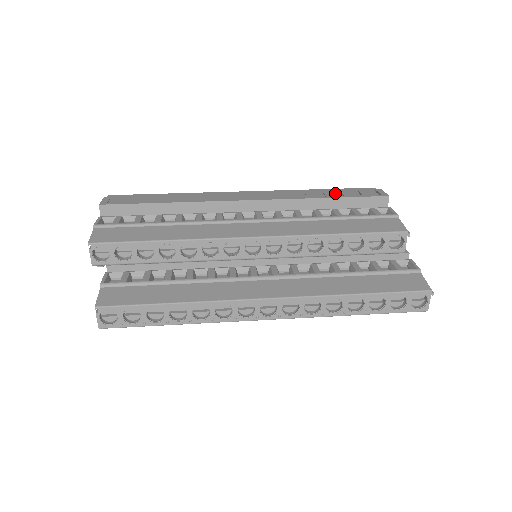
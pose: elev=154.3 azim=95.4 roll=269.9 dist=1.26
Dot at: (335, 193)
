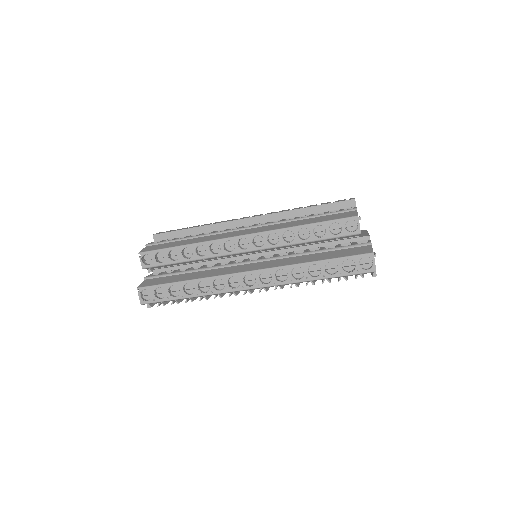
Dot at: occluded
